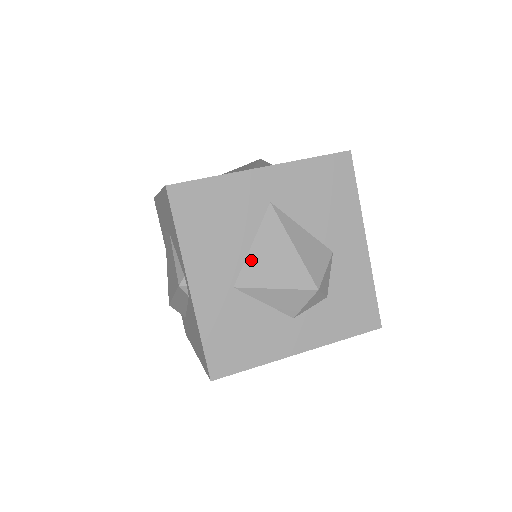
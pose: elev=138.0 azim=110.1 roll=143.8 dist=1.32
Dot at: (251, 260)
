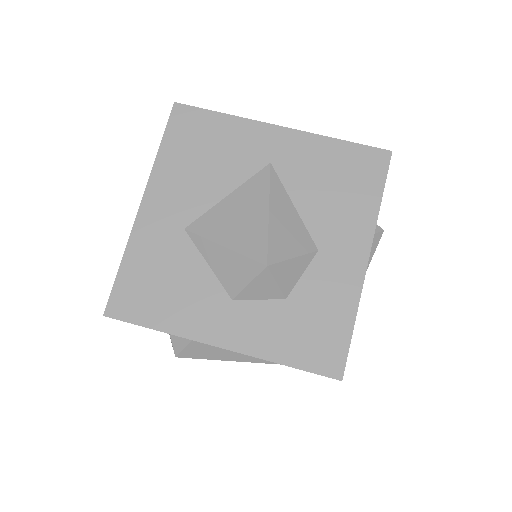
Dot at: (218, 209)
